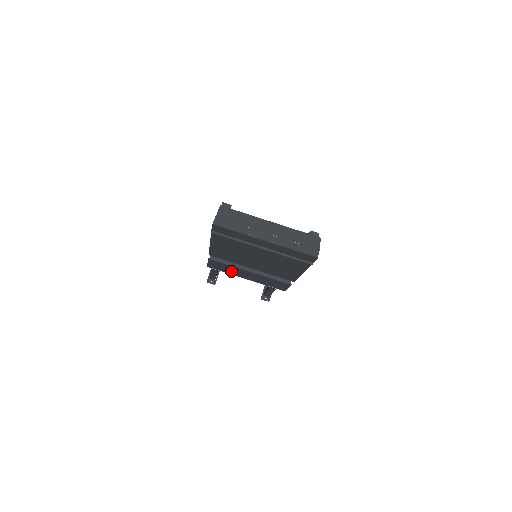
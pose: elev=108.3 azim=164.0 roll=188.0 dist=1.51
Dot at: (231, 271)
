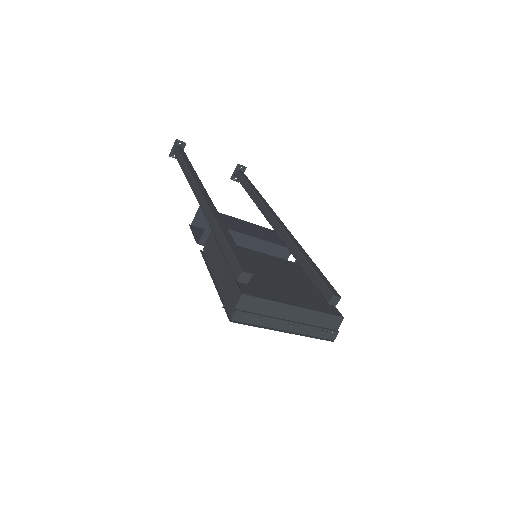
Dot at: occluded
